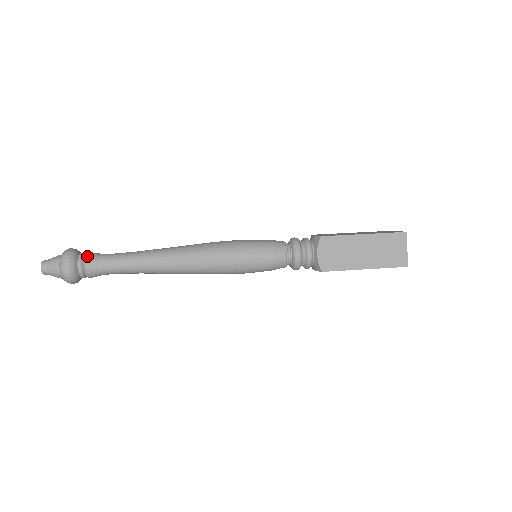
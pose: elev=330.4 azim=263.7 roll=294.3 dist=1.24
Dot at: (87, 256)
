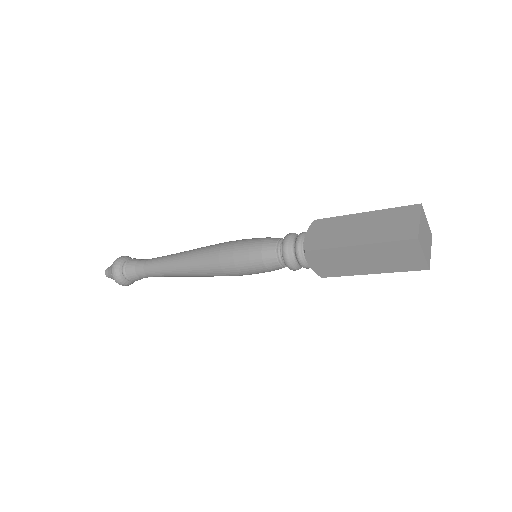
Dot at: (134, 258)
